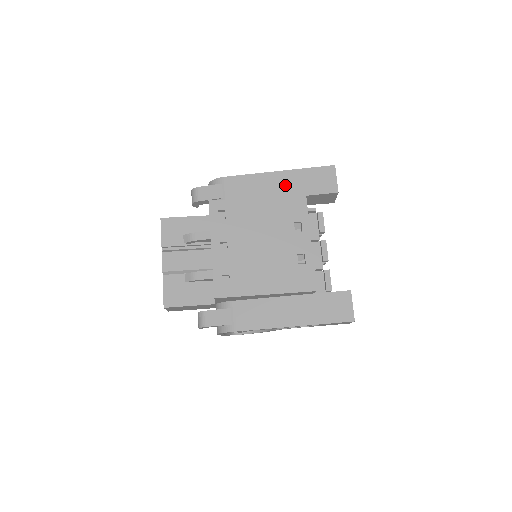
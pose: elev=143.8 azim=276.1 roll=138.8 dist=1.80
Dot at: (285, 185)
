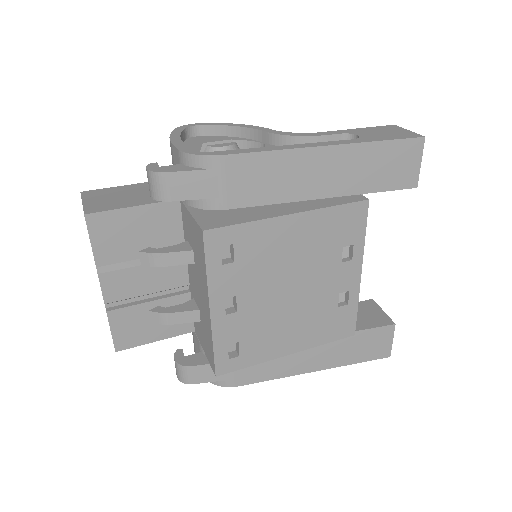
Dot at: (334, 174)
